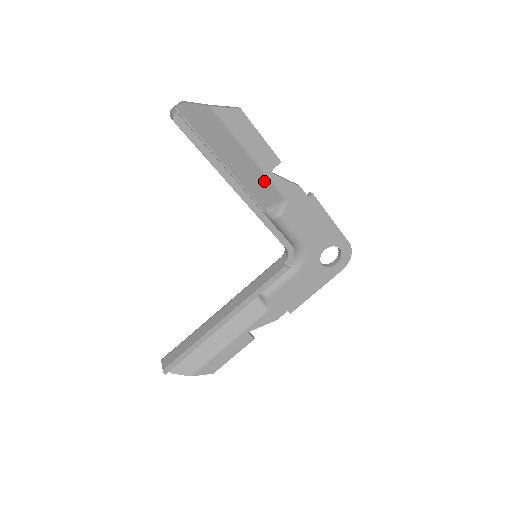
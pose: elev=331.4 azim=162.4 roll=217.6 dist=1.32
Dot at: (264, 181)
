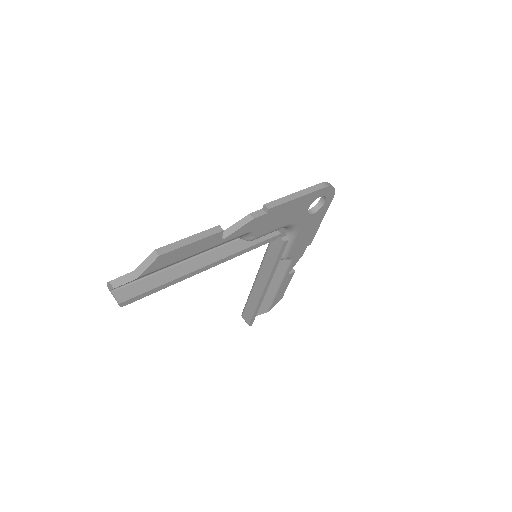
Dot at: occluded
